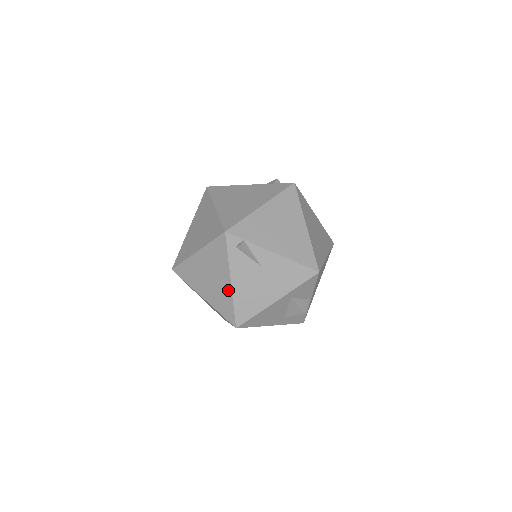
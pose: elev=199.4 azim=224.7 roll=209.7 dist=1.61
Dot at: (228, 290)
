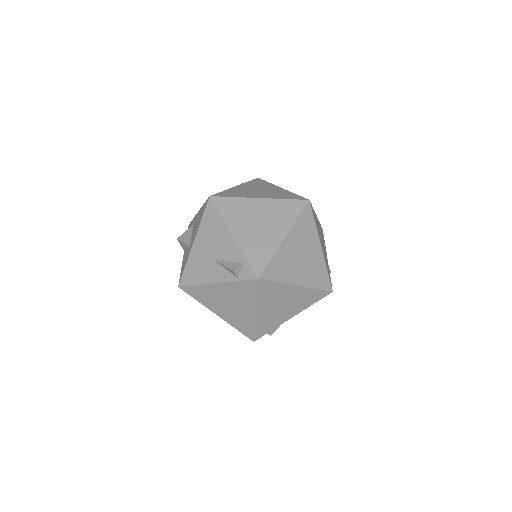
Dot at: occluded
